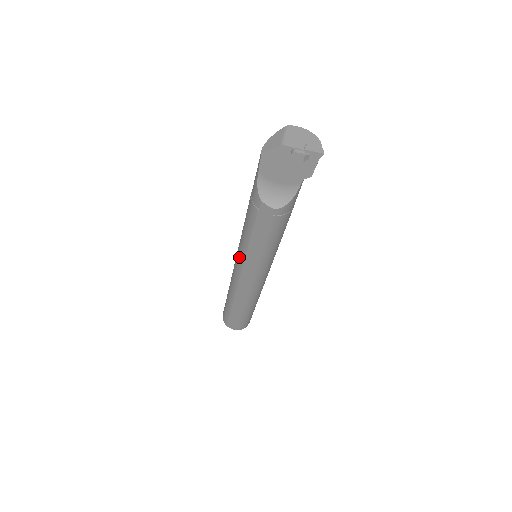
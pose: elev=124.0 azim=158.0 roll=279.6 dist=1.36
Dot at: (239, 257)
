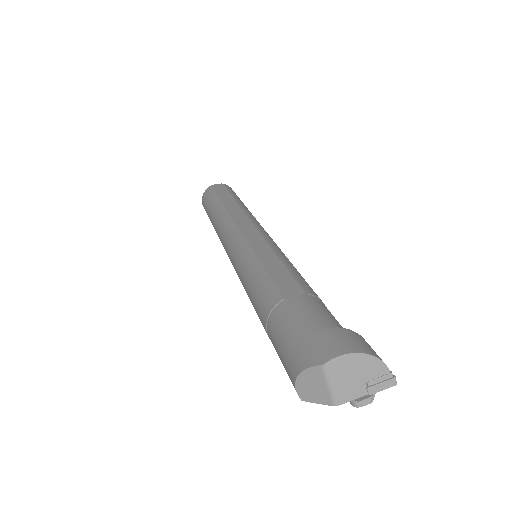
Dot at: occluded
